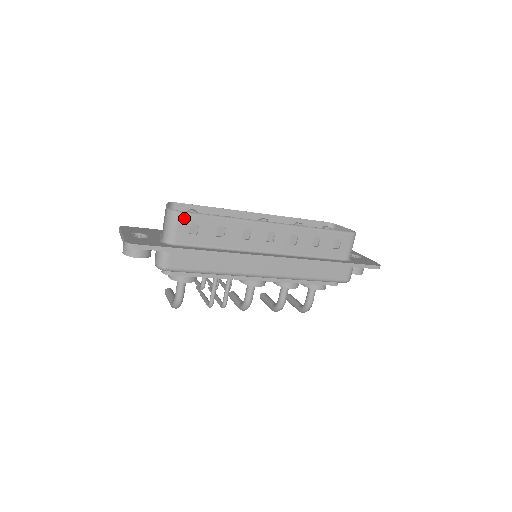
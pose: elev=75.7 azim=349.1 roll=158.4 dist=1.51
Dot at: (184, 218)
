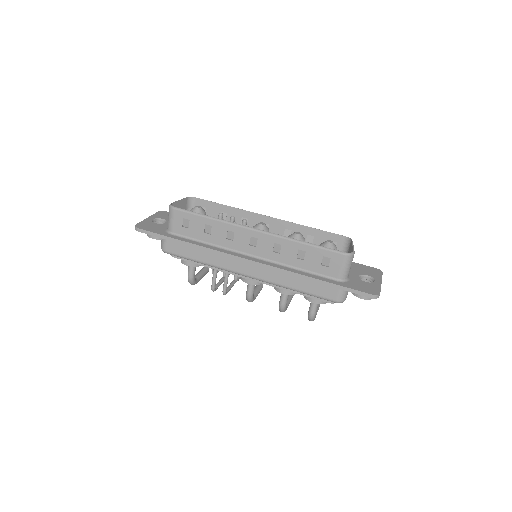
Dot at: (178, 213)
